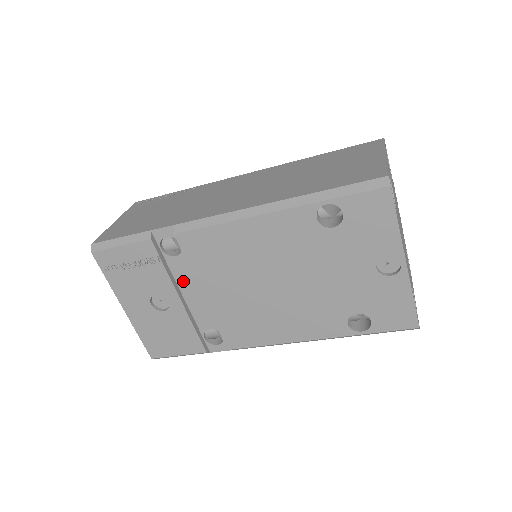
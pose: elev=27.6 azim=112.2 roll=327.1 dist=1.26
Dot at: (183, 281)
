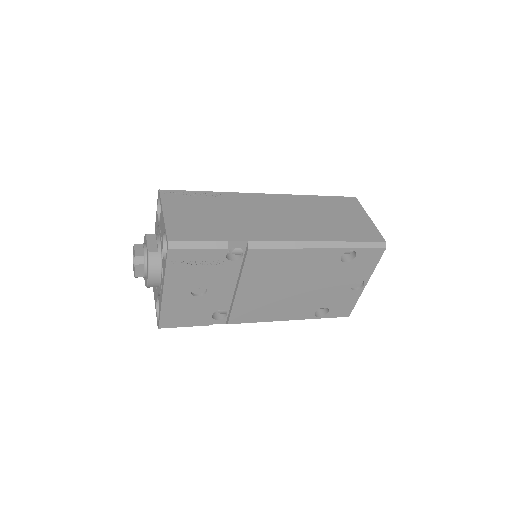
Dot at: (226, 277)
